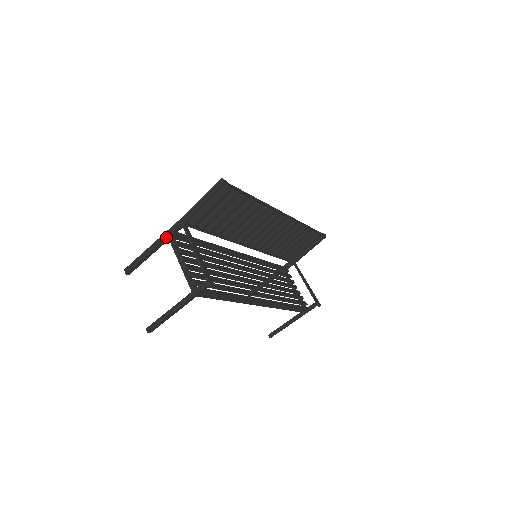
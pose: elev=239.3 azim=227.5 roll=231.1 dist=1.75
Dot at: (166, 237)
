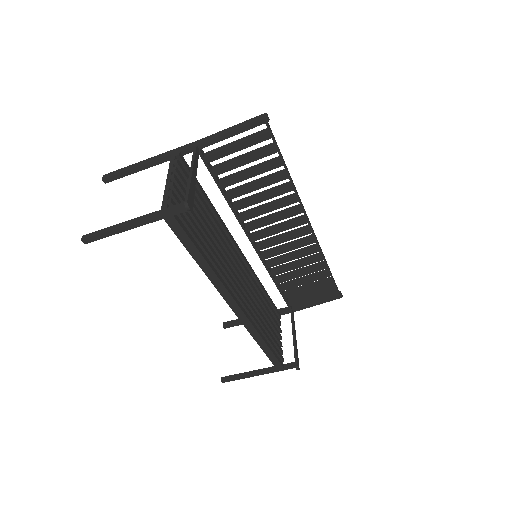
Dot at: (169, 154)
